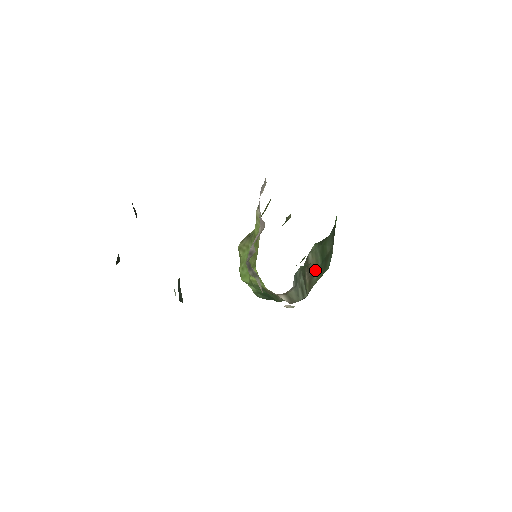
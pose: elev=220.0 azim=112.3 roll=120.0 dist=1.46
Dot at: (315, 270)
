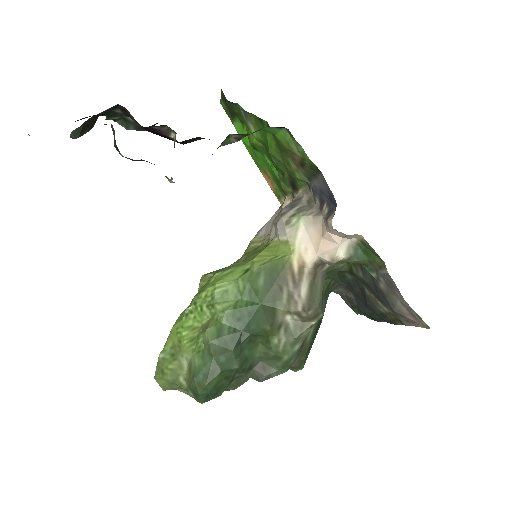
Dot at: occluded
